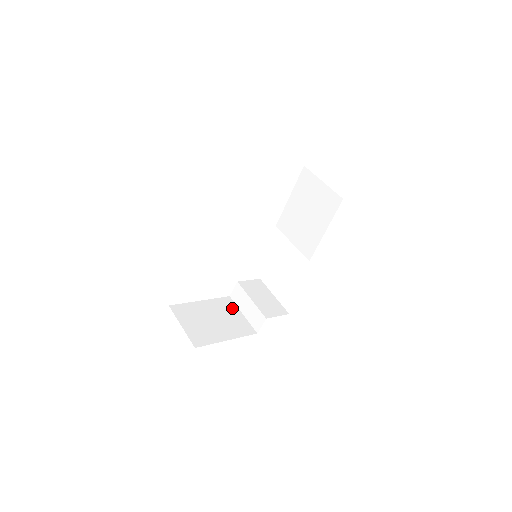
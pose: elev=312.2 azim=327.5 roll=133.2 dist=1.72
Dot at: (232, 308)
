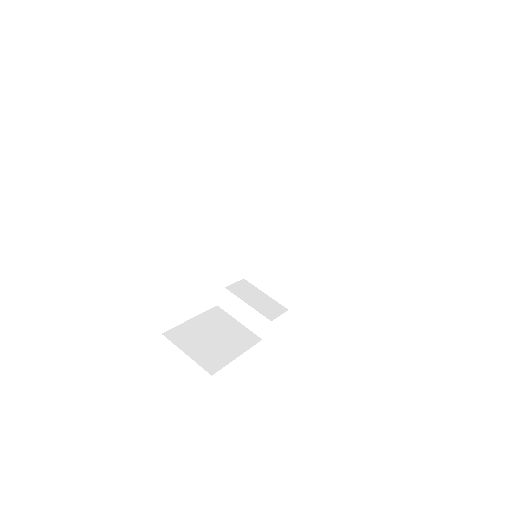
Dot at: (226, 318)
